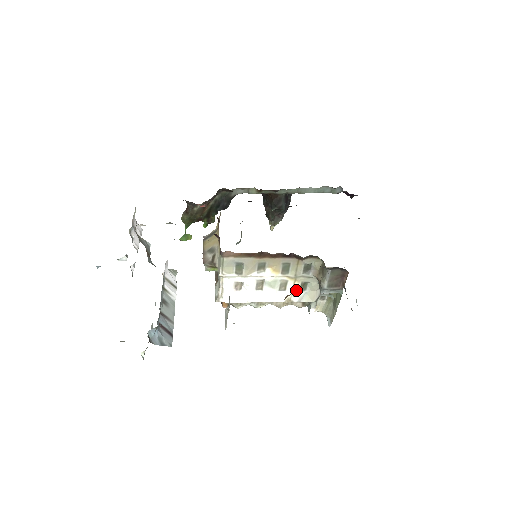
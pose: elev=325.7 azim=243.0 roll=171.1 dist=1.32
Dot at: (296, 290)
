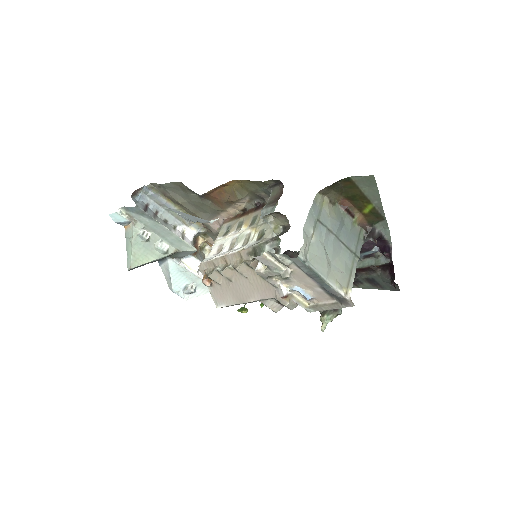
Dot at: (253, 241)
